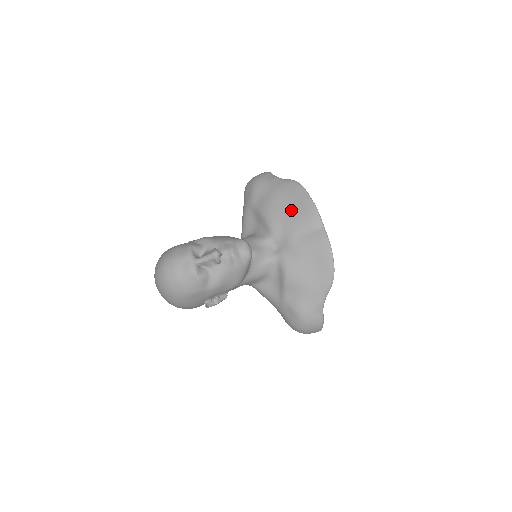
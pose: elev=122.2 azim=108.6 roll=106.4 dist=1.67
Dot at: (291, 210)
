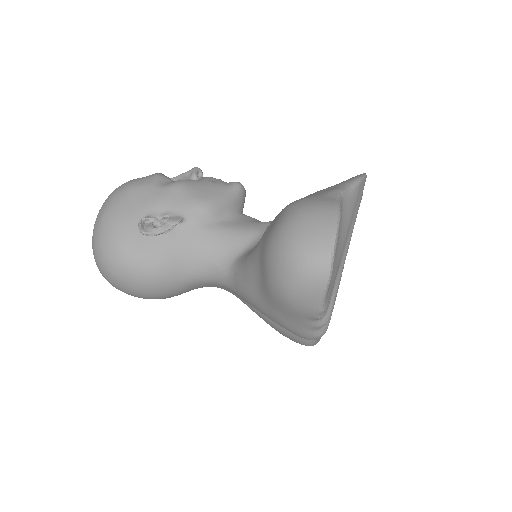
Dot at: occluded
